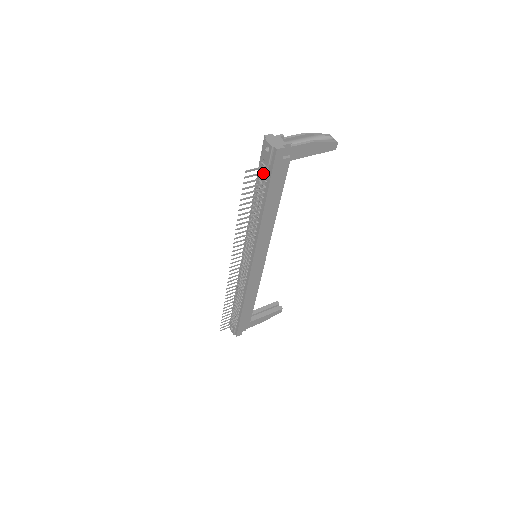
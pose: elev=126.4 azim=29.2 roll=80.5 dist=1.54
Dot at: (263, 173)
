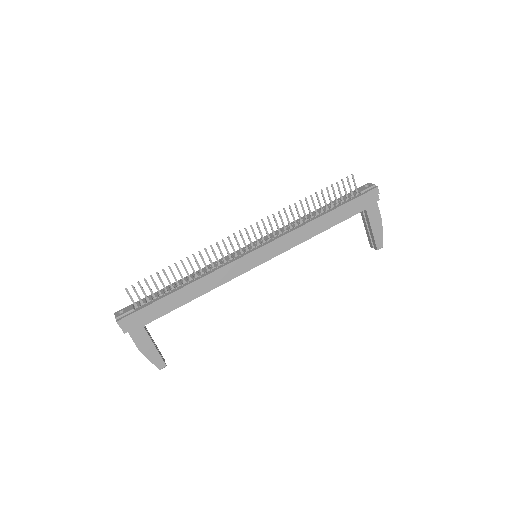
Dot at: (352, 193)
